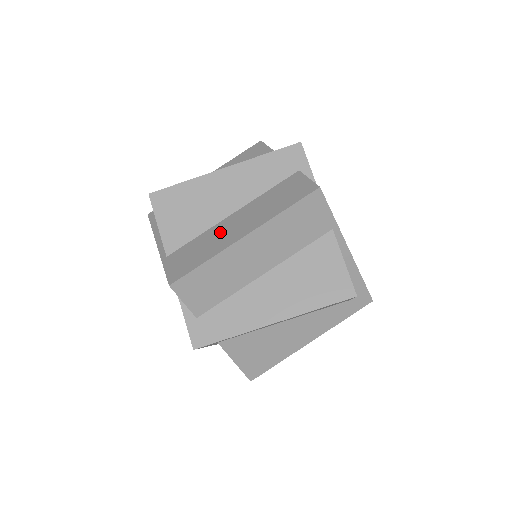
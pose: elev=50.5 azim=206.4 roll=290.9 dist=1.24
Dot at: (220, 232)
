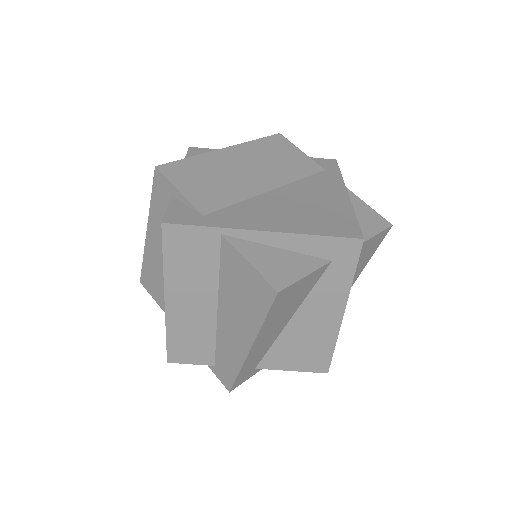
Dot at: occluded
